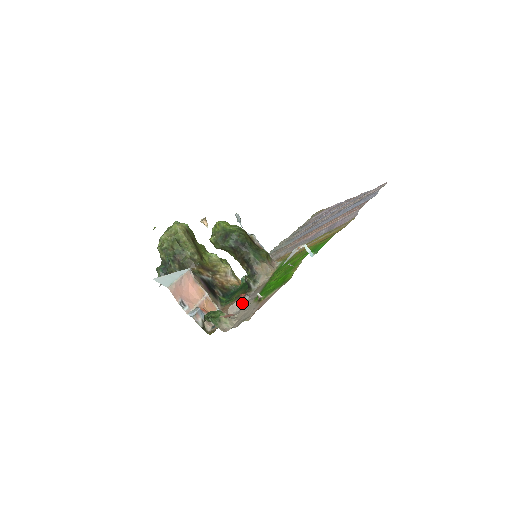
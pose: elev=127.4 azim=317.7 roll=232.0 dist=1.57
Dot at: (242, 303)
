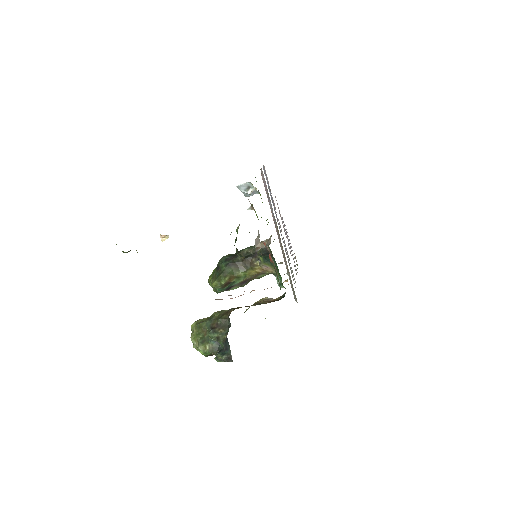
Dot at: occluded
